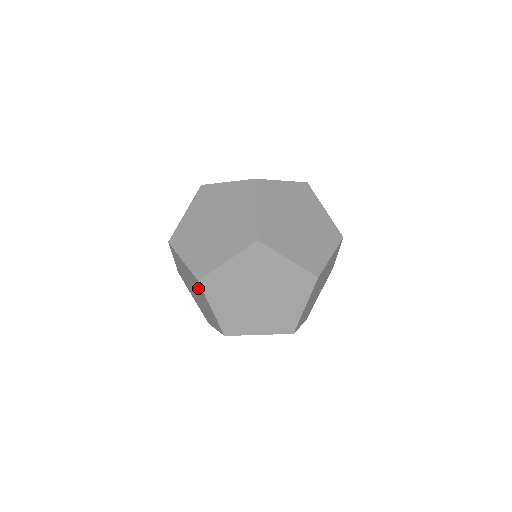
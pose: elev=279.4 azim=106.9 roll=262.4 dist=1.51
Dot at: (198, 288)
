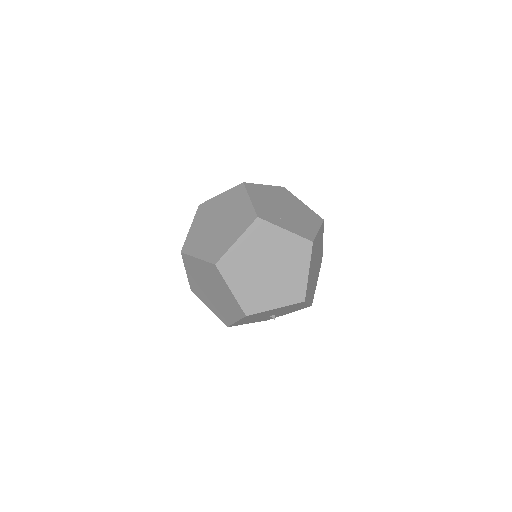
Dot at: (215, 278)
